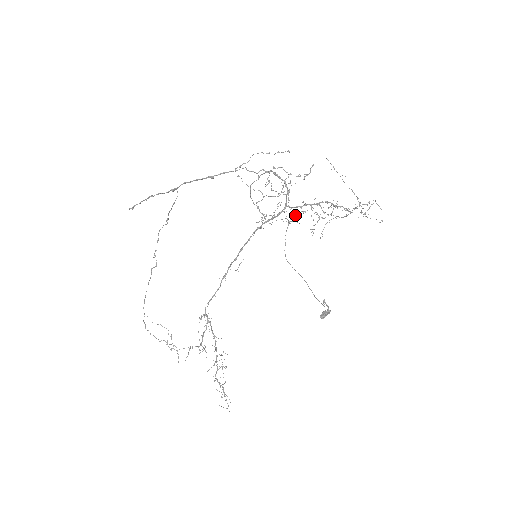
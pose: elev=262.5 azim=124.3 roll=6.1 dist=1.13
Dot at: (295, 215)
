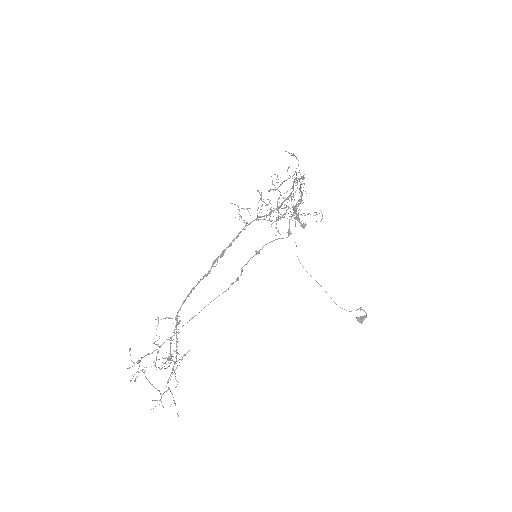
Dot at: (257, 209)
